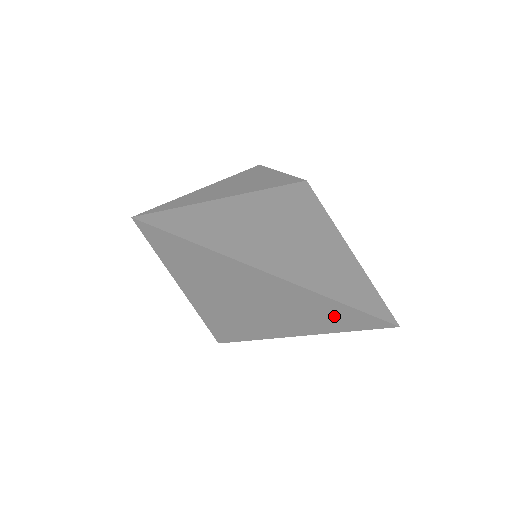
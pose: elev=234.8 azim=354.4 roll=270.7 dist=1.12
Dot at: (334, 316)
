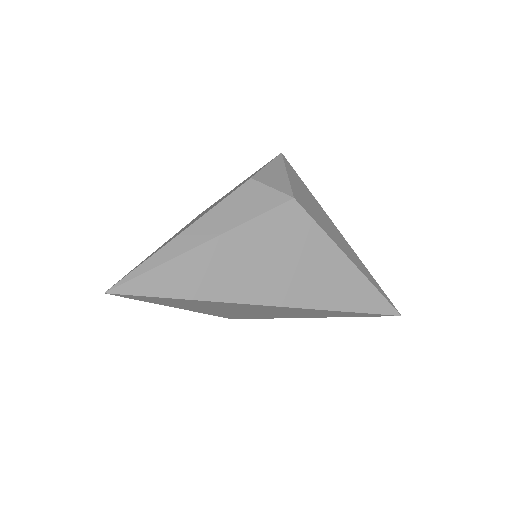
Dot at: (326, 313)
